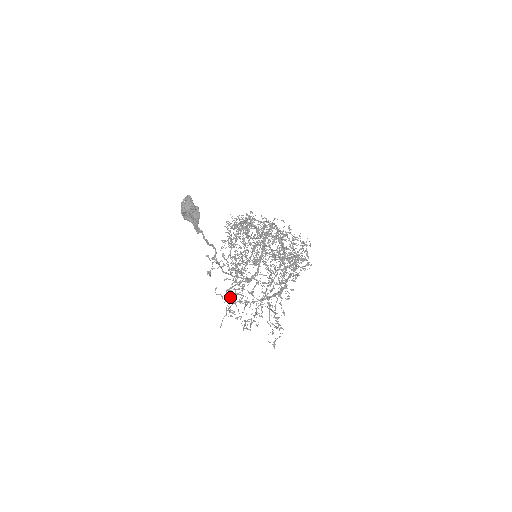
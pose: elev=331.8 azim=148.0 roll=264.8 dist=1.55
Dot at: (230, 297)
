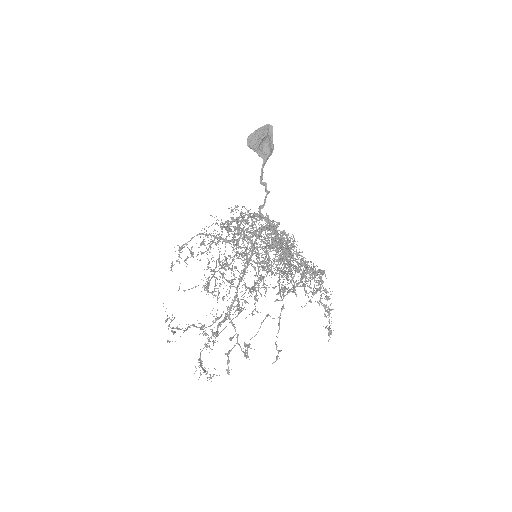
Dot at: (282, 265)
